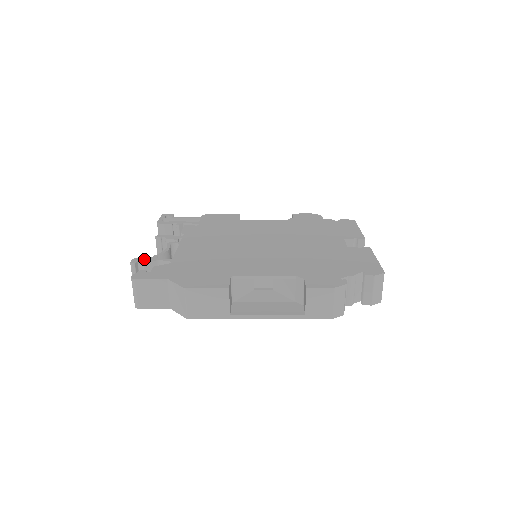
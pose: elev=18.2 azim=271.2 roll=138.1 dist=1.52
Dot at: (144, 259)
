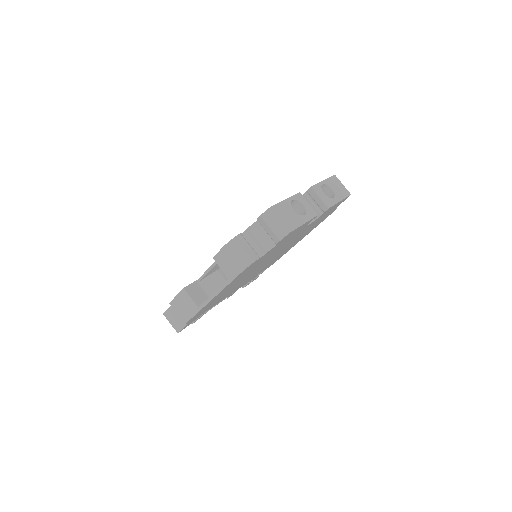
Dot at: occluded
